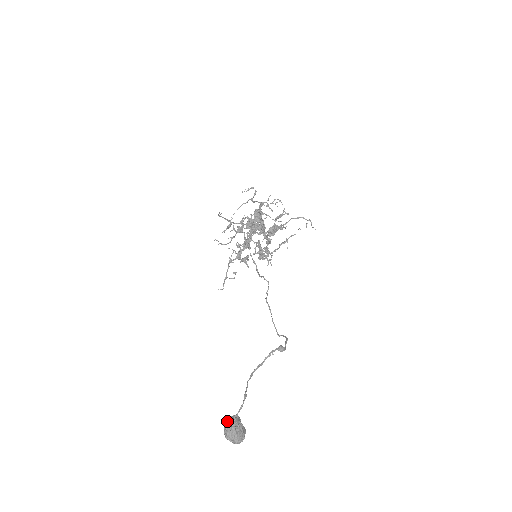
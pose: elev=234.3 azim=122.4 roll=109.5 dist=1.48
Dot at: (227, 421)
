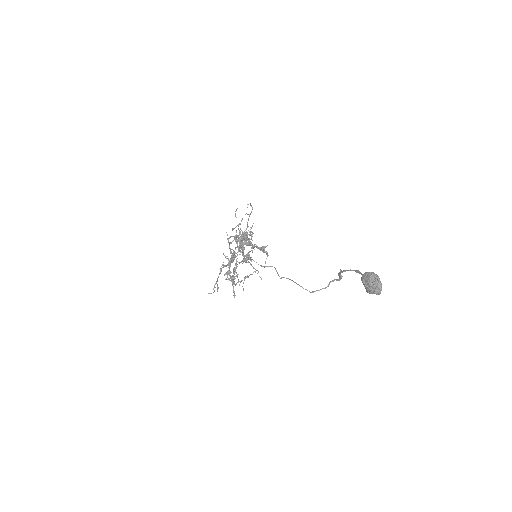
Dot at: (367, 272)
